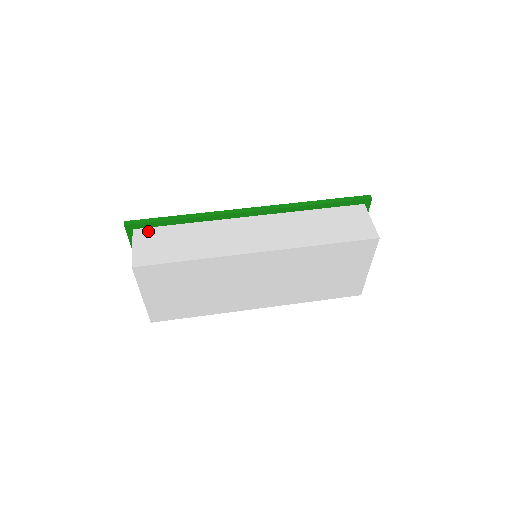
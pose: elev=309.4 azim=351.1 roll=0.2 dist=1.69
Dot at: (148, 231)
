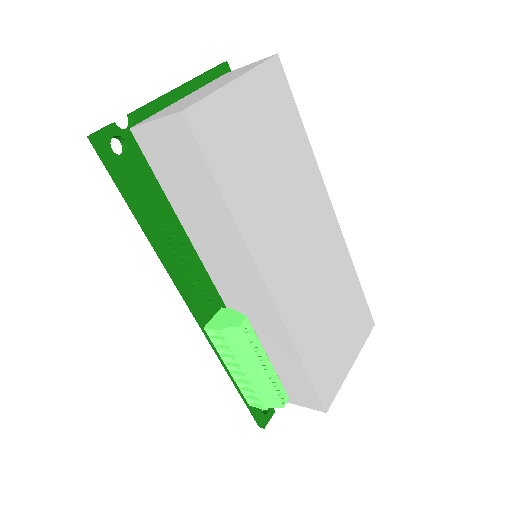
Dot at: occluded
